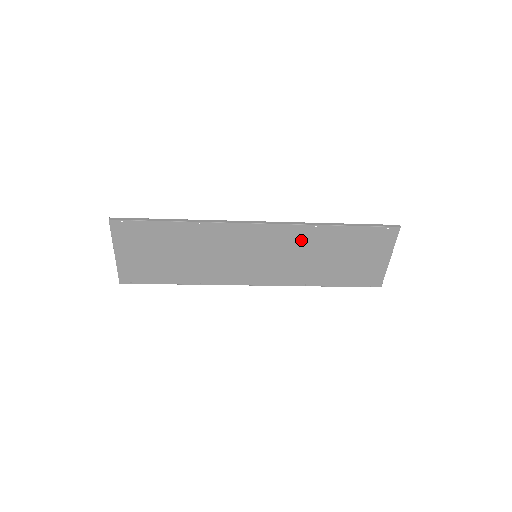
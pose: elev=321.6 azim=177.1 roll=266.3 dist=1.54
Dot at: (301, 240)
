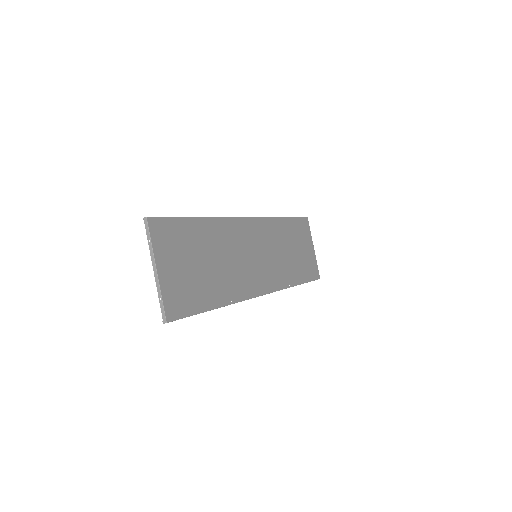
Dot at: (273, 234)
